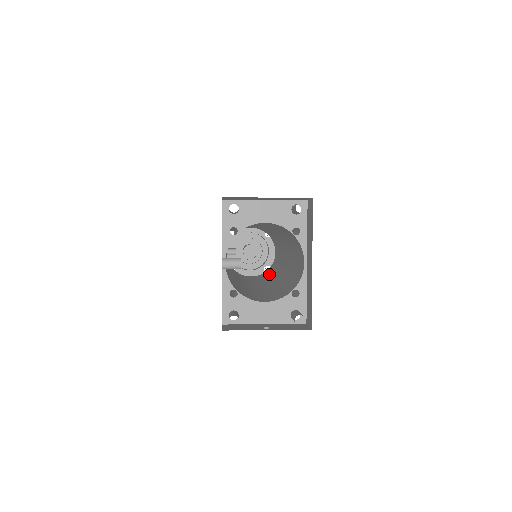
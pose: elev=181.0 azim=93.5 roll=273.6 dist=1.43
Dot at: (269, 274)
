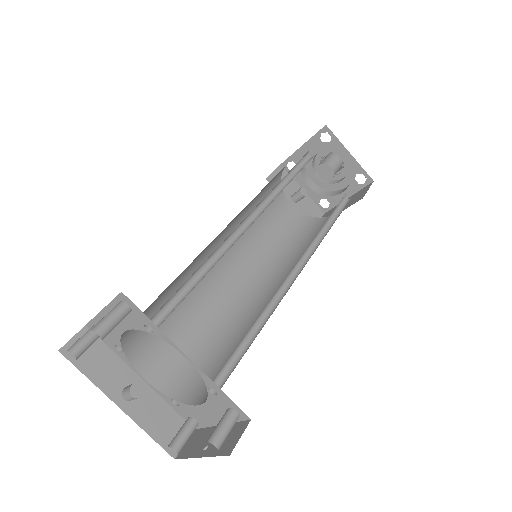
Dot at: (323, 227)
